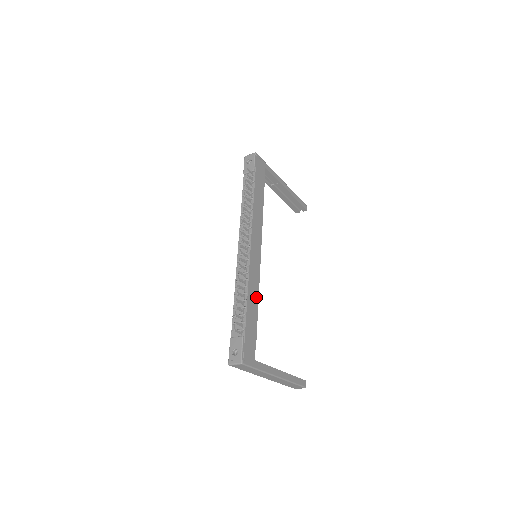
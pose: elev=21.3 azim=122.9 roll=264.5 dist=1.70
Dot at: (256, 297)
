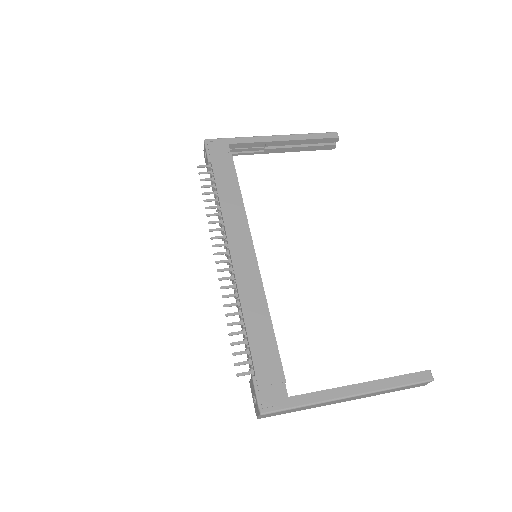
Dot at: (263, 311)
